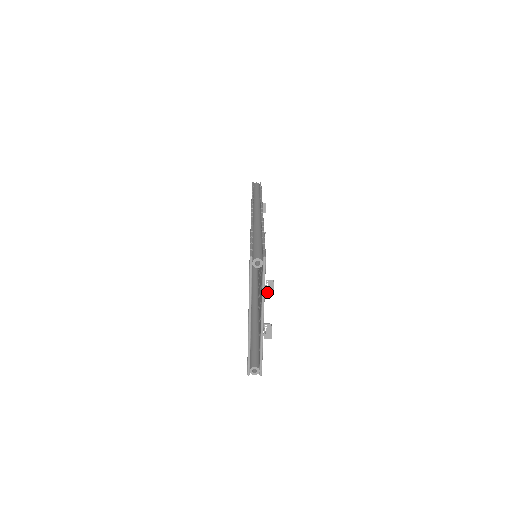
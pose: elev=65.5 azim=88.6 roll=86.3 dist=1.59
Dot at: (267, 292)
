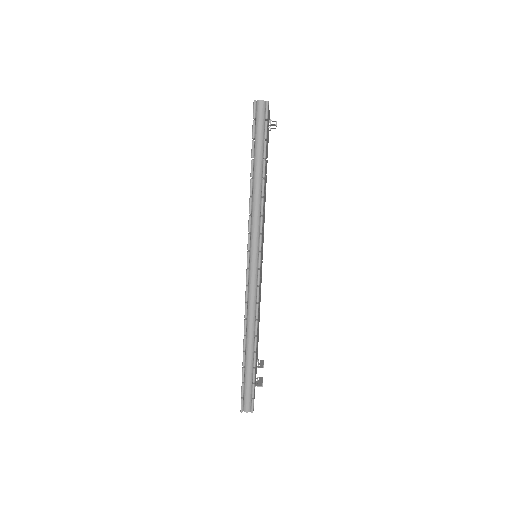
Dot at: (271, 124)
